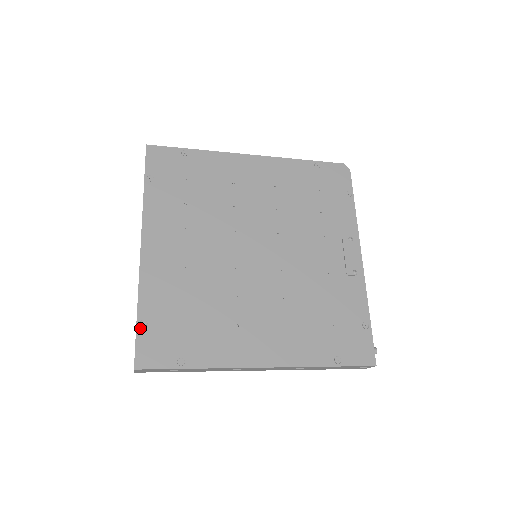
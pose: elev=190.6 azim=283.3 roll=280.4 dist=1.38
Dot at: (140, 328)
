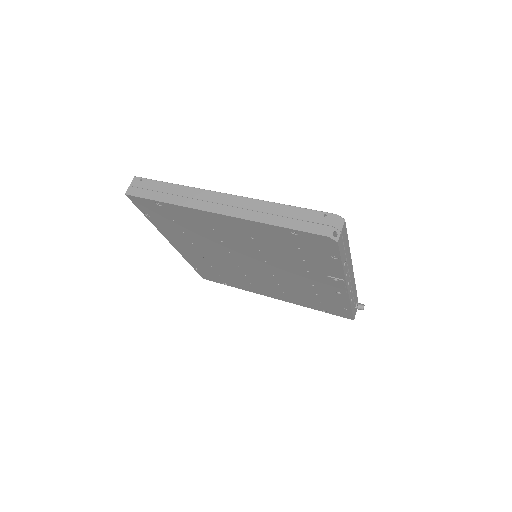
Dot at: (196, 270)
